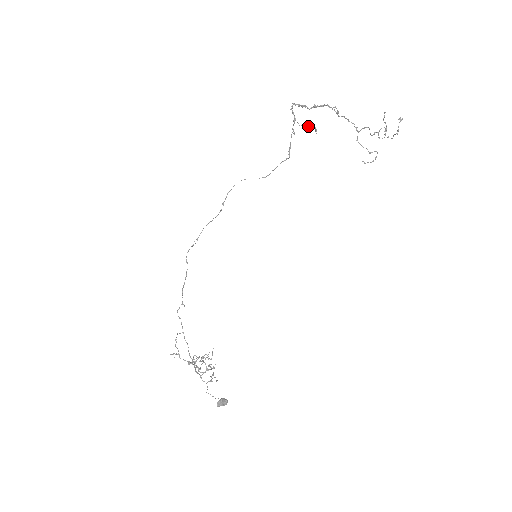
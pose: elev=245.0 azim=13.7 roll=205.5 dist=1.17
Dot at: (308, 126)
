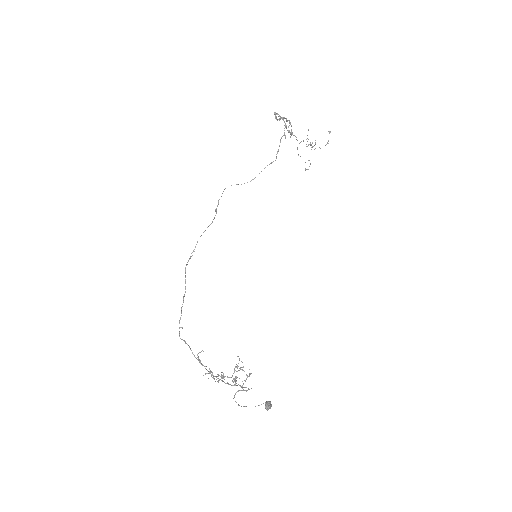
Dot at: occluded
